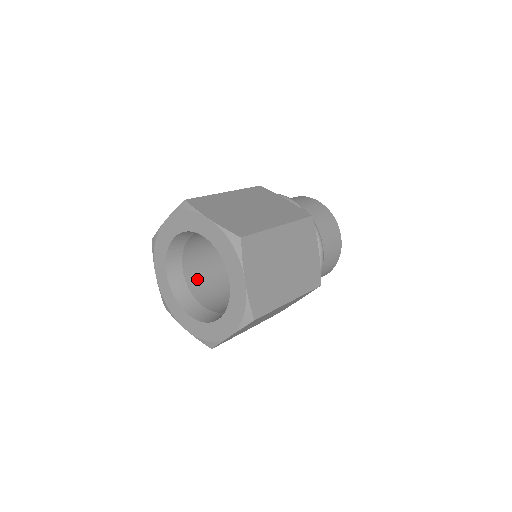
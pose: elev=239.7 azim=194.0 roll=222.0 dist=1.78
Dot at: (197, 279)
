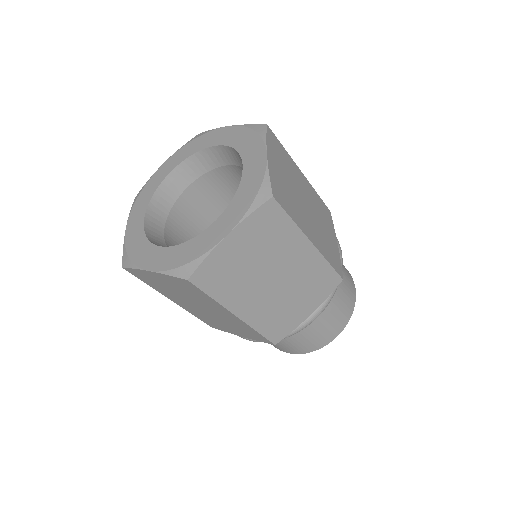
Dot at: (189, 209)
